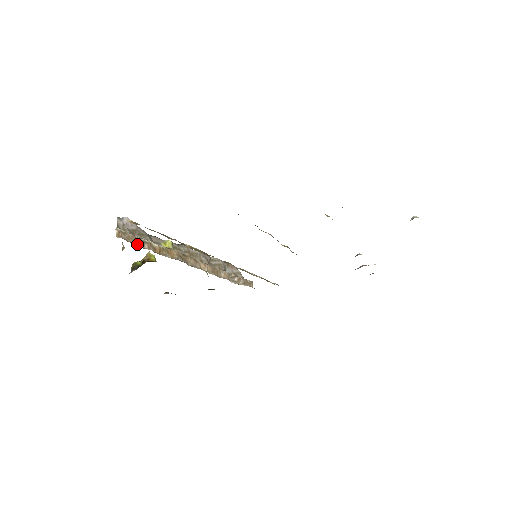
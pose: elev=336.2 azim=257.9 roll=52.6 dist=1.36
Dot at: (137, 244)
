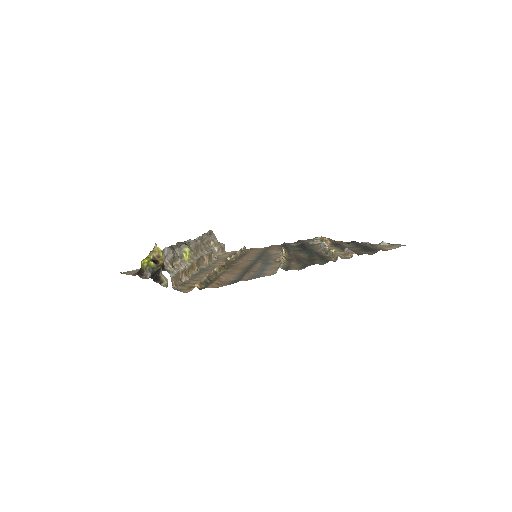
Dot at: (179, 279)
